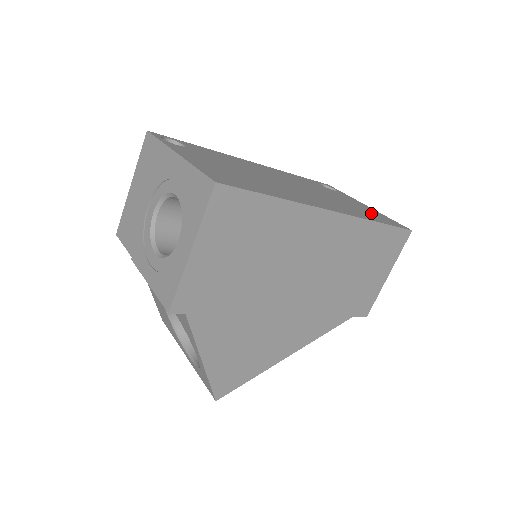
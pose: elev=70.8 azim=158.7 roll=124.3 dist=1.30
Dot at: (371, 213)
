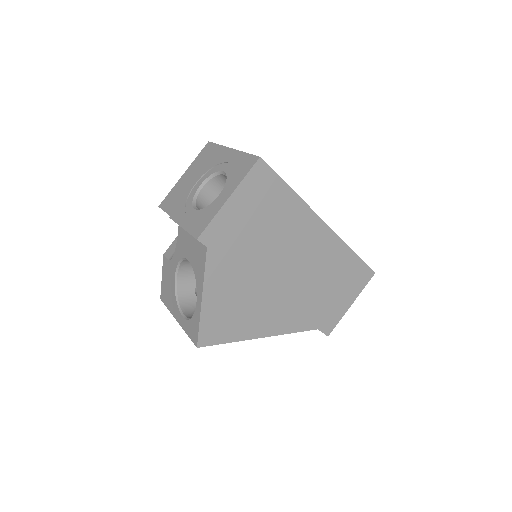
Dot at: occluded
